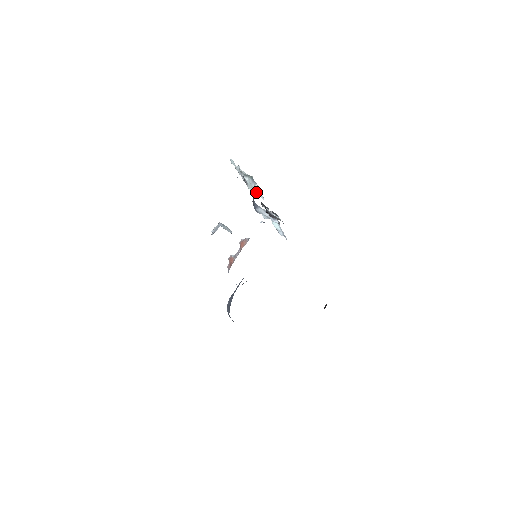
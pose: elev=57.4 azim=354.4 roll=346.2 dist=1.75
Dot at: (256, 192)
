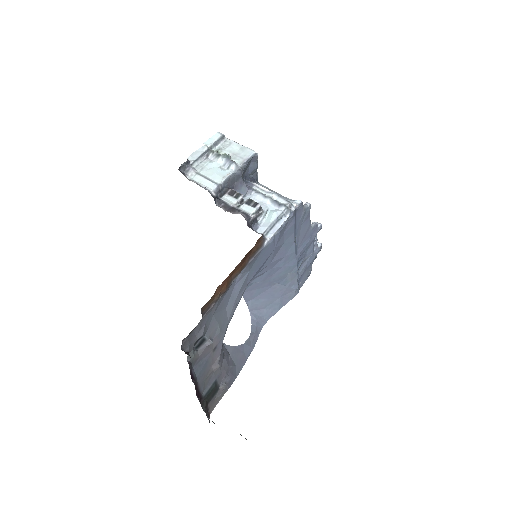
Dot at: (204, 180)
